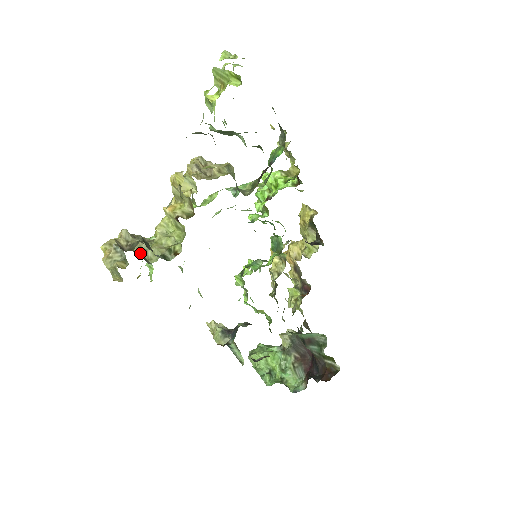
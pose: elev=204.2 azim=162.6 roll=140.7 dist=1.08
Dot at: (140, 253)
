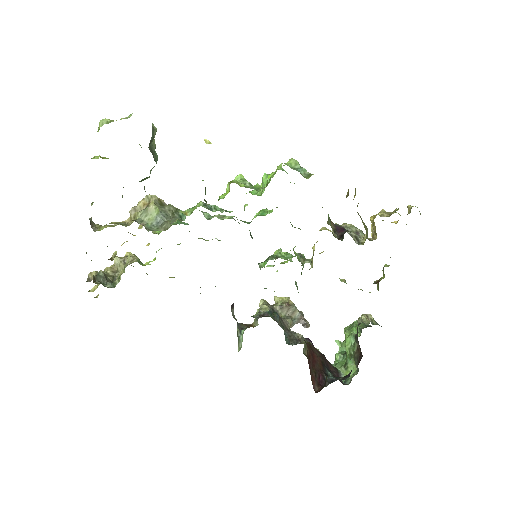
Dot at: (114, 277)
